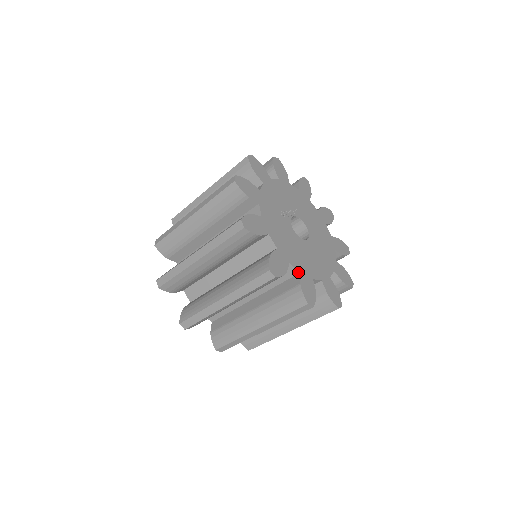
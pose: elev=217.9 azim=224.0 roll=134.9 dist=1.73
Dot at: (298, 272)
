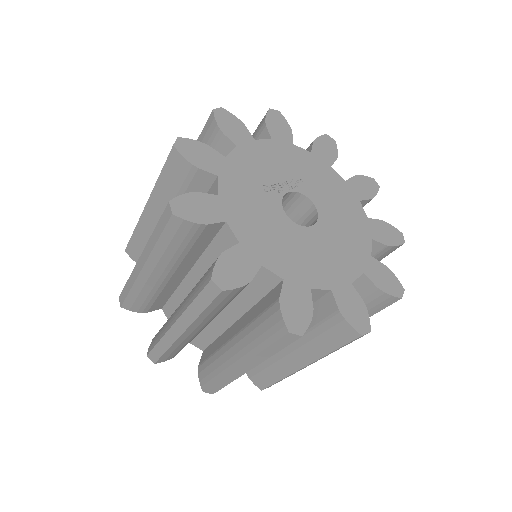
Dot at: (280, 279)
